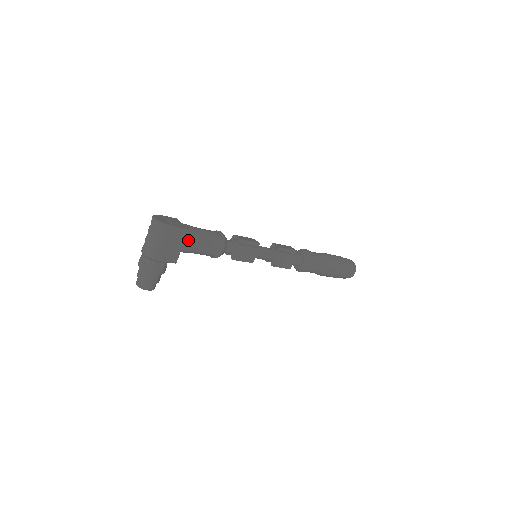
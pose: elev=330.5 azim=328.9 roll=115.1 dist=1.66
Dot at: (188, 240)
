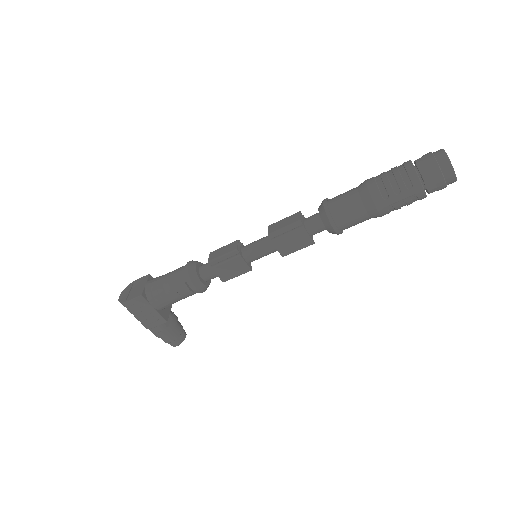
Dot at: (153, 301)
